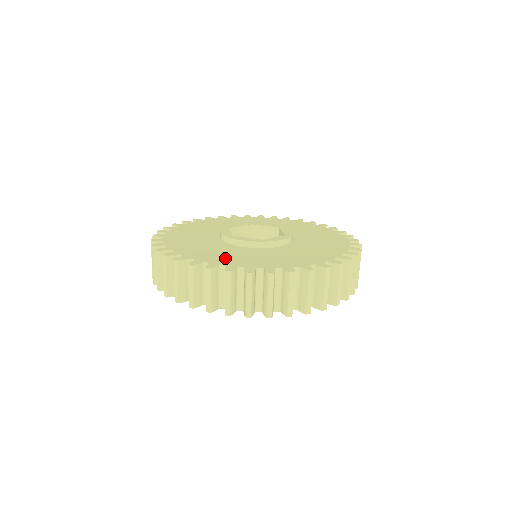
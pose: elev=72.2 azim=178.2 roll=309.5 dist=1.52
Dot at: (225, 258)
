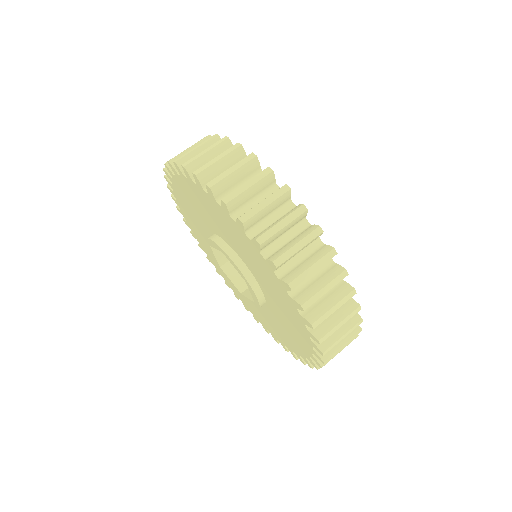
Dot at: occluded
